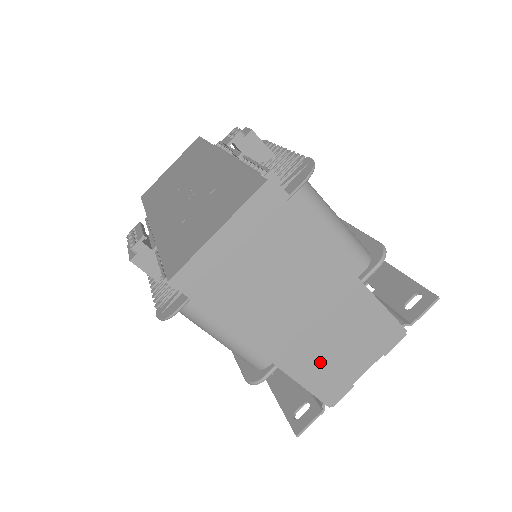
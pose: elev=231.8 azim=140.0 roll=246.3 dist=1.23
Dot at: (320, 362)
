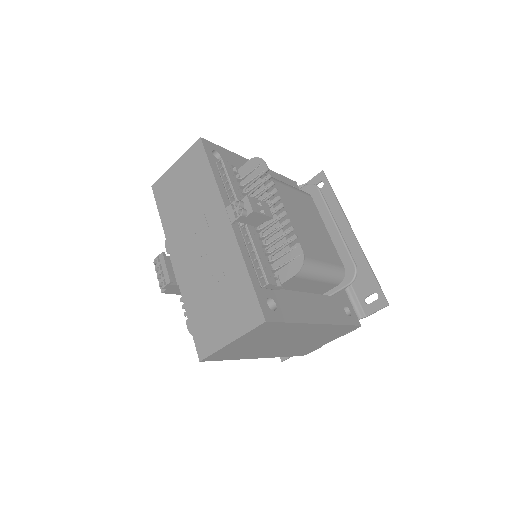
Dot at: (299, 349)
